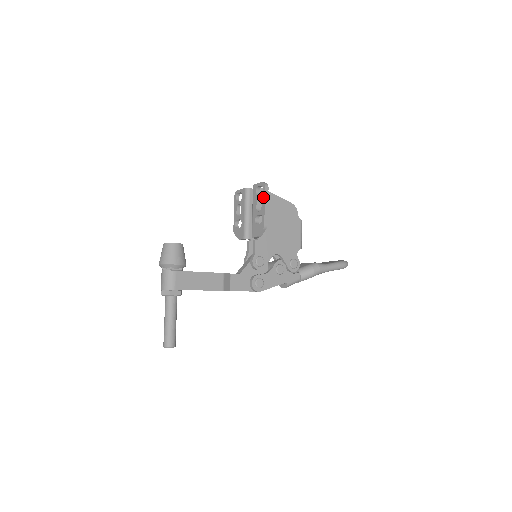
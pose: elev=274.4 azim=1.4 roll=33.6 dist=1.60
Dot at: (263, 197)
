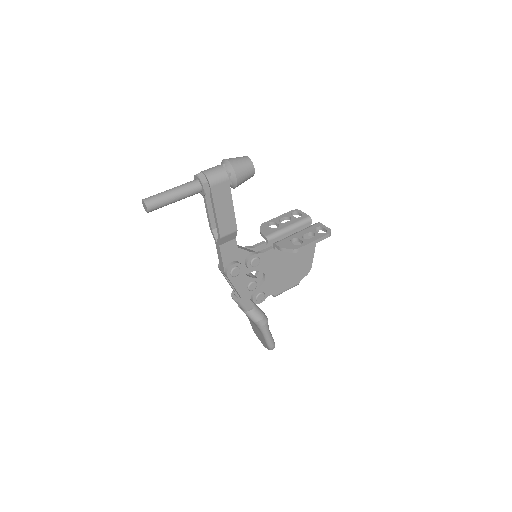
Dot at: (319, 236)
